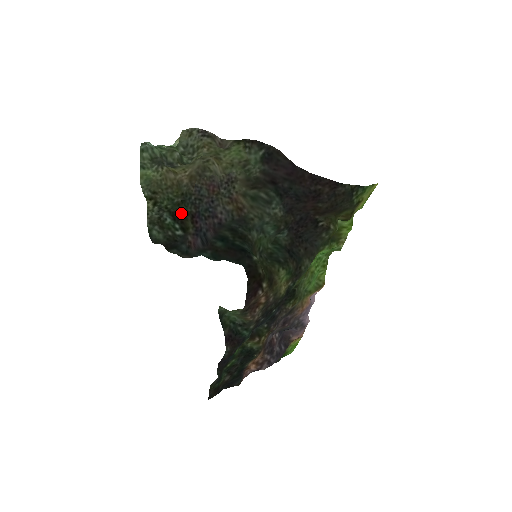
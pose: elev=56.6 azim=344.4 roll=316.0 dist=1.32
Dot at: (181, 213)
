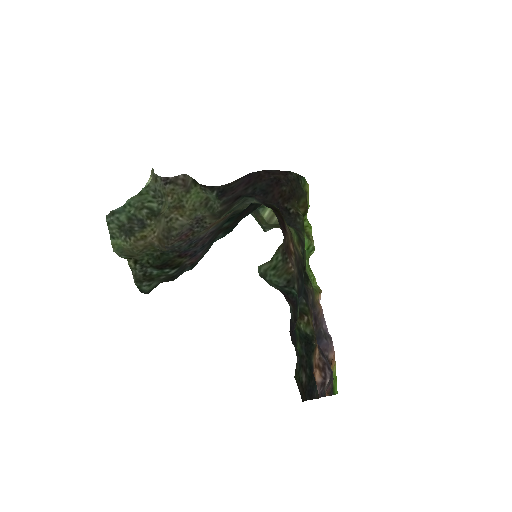
Dot at: (165, 262)
